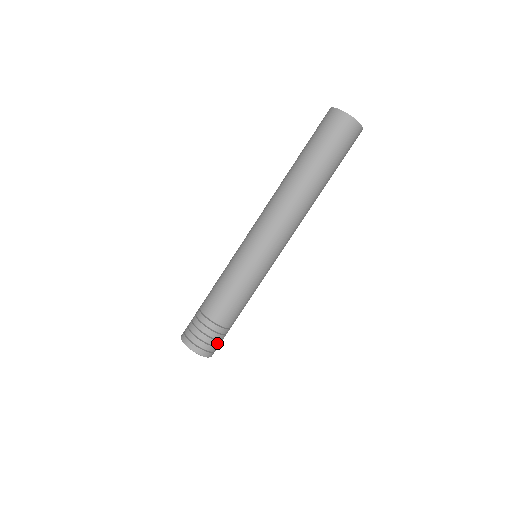
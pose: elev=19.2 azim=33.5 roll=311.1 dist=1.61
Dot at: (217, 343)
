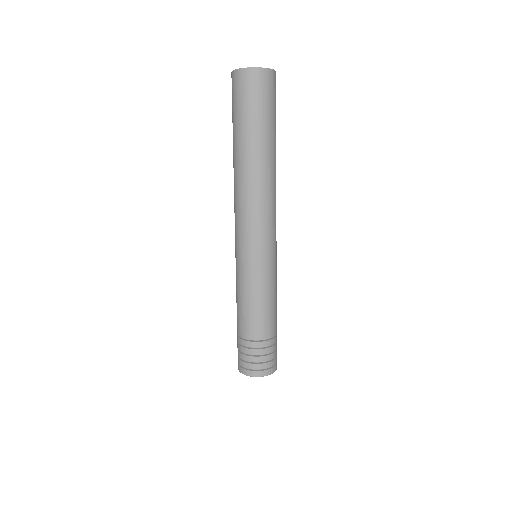
Dot at: (260, 359)
